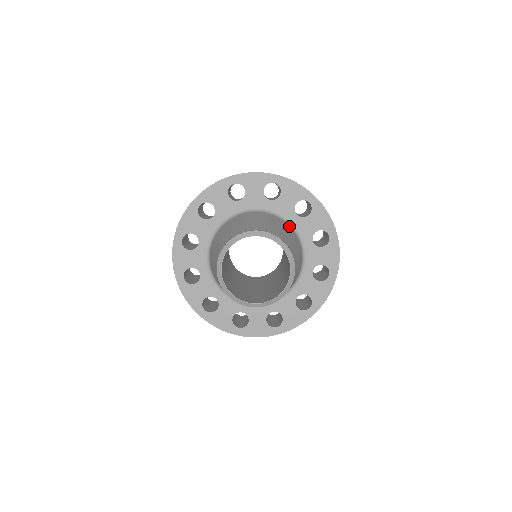
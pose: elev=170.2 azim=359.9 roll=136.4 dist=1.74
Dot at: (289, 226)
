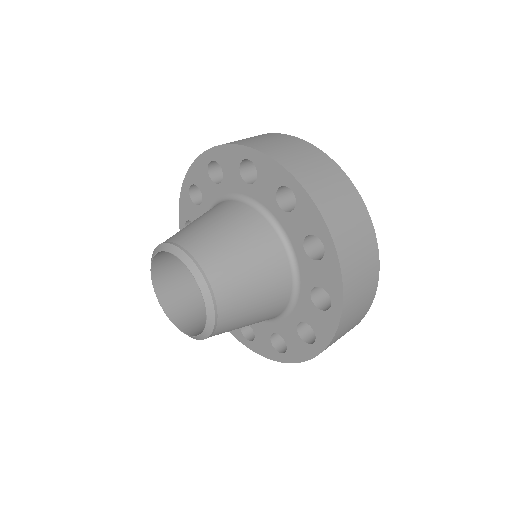
Dot at: (285, 257)
